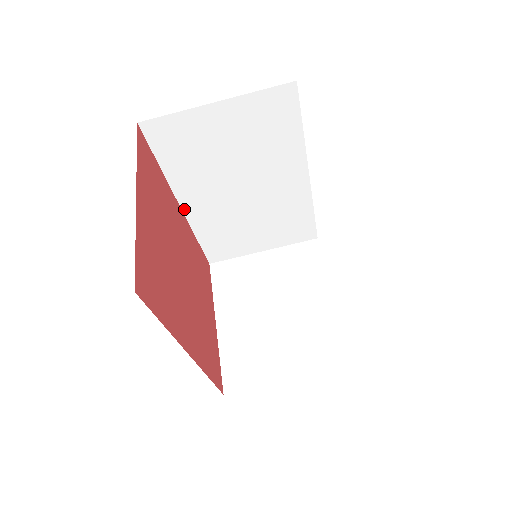
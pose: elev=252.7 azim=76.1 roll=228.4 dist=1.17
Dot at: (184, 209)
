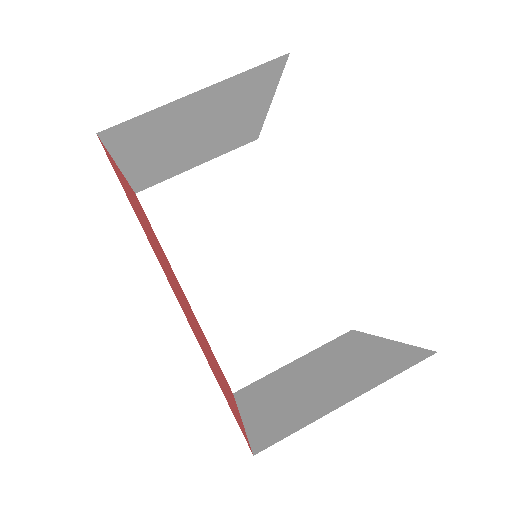
Dot at: (188, 296)
